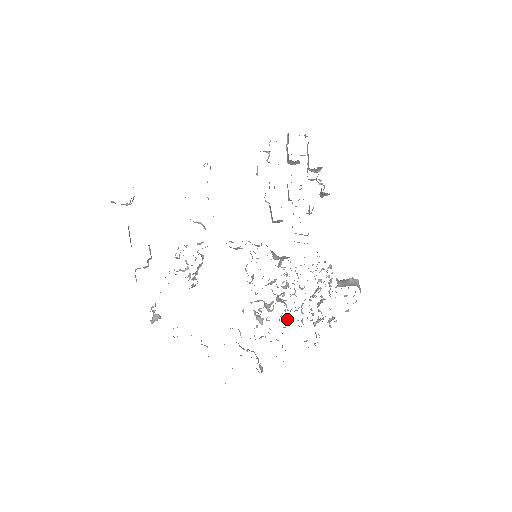
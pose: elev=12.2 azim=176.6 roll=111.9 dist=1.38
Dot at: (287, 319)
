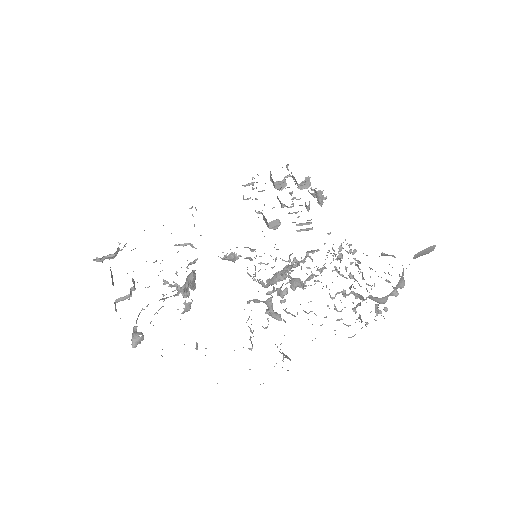
Dot at: occluded
